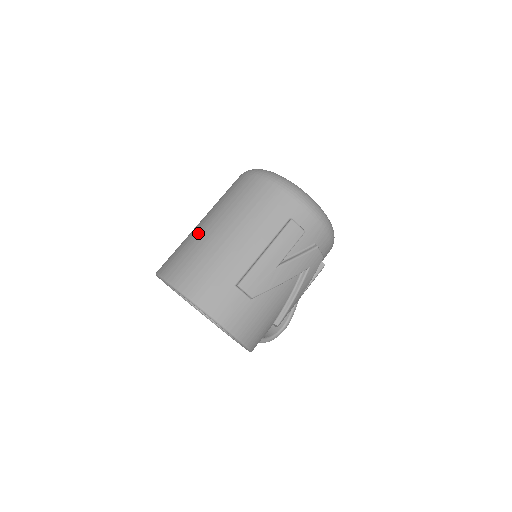
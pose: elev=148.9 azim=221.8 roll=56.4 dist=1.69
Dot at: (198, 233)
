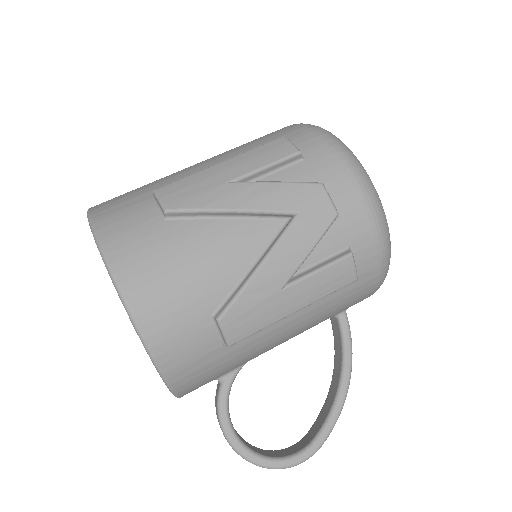
Dot at: occluded
